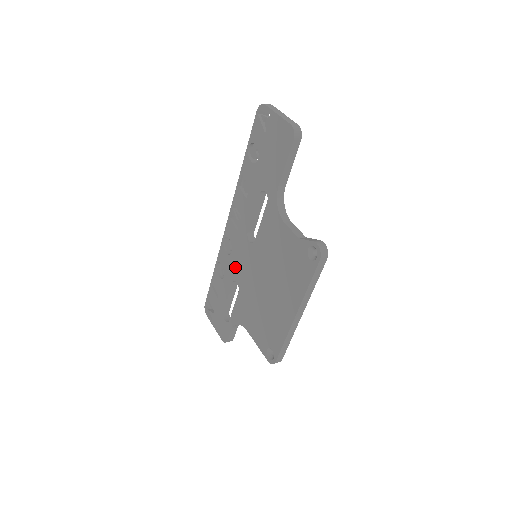
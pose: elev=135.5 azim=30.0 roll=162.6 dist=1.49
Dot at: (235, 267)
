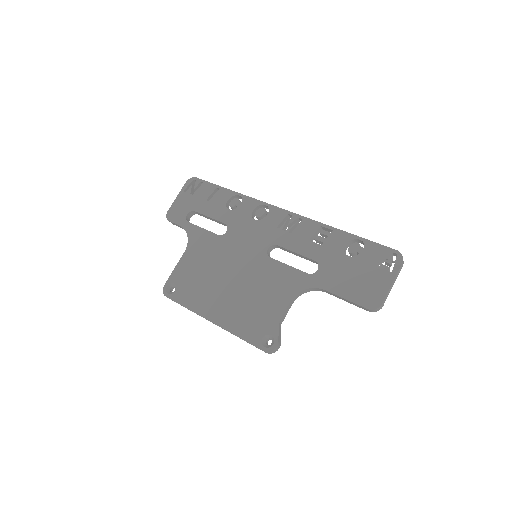
Dot at: (241, 227)
